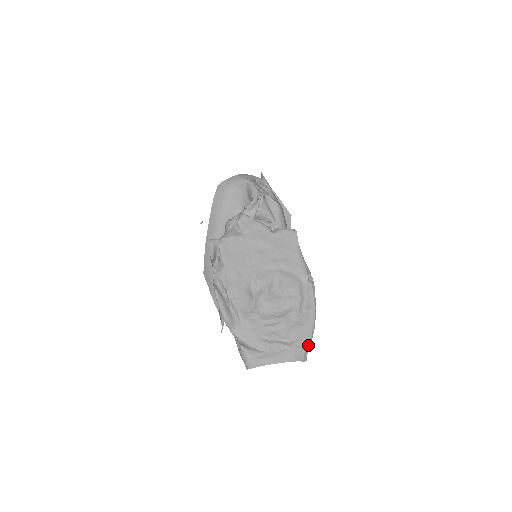
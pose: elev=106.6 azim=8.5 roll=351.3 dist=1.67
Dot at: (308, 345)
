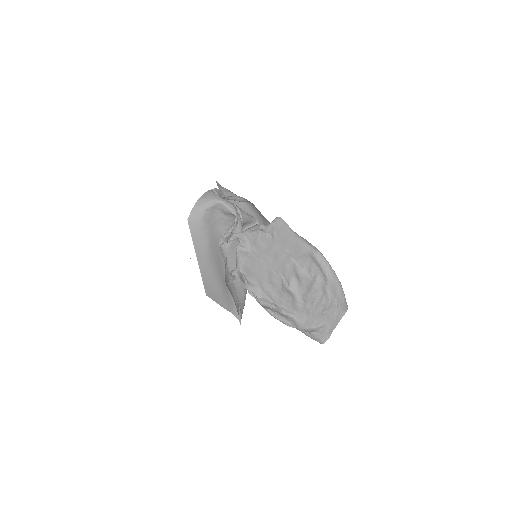
Dot at: (344, 295)
